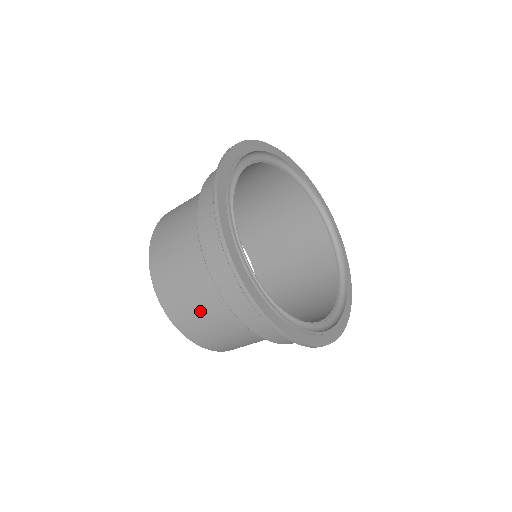
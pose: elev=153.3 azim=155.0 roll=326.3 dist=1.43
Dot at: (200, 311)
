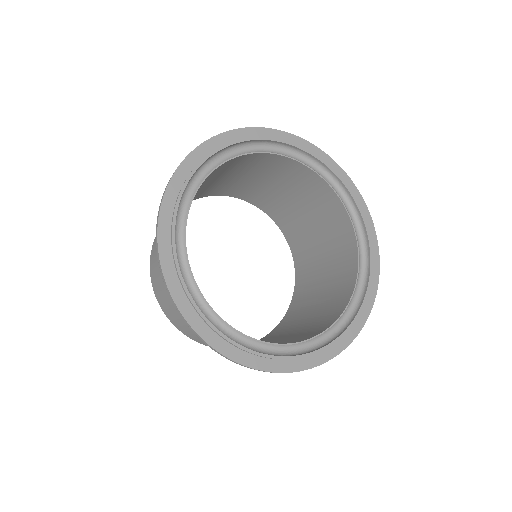
Dot at: occluded
